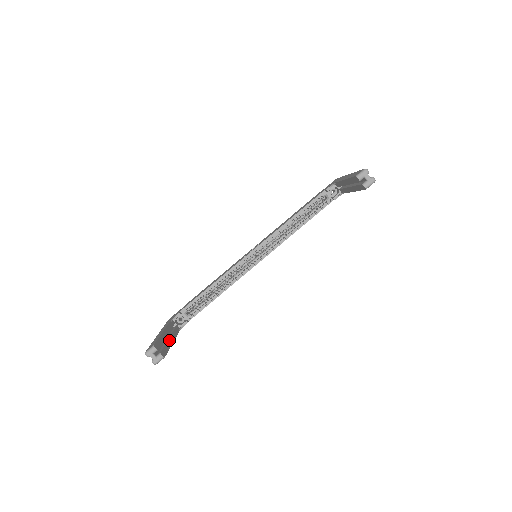
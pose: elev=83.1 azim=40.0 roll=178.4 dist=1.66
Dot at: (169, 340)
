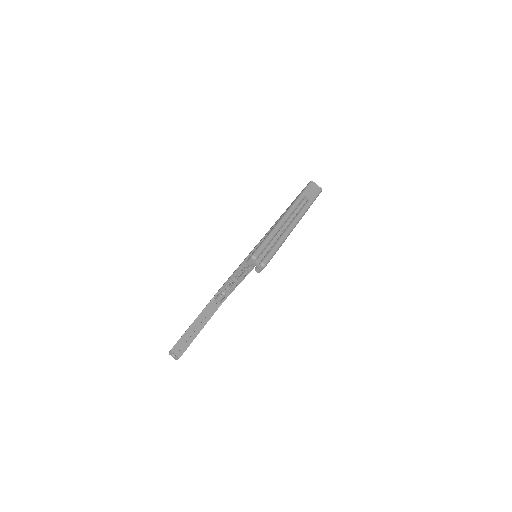
Dot at: (196, 331)
